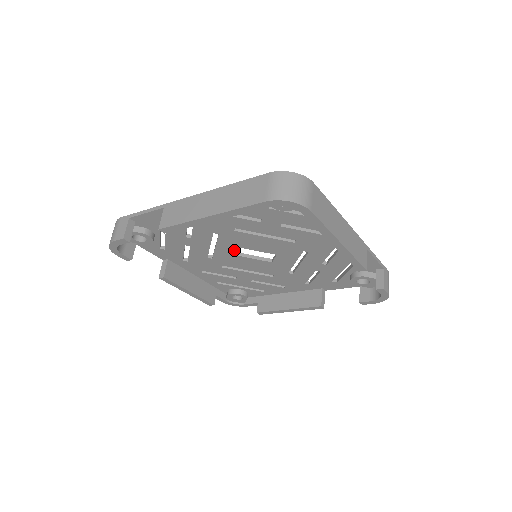
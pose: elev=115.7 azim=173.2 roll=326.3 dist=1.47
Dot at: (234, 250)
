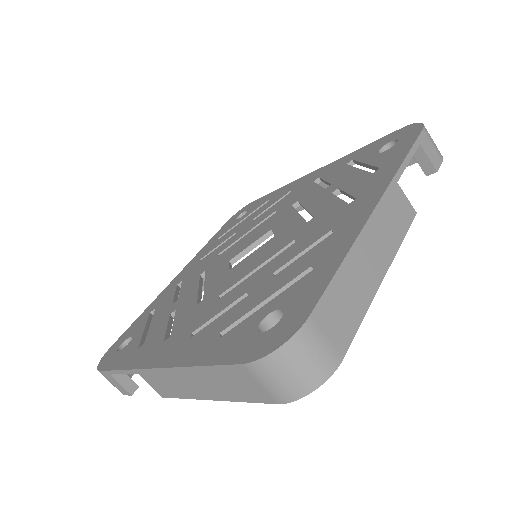
Dot at: occluded
